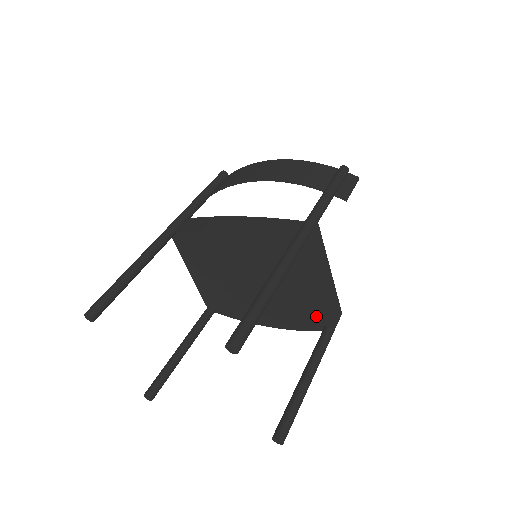
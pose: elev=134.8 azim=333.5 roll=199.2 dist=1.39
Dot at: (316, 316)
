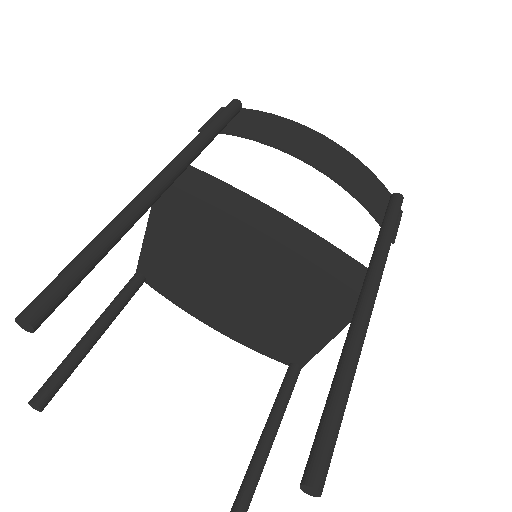
Dot at: (292, 352)
